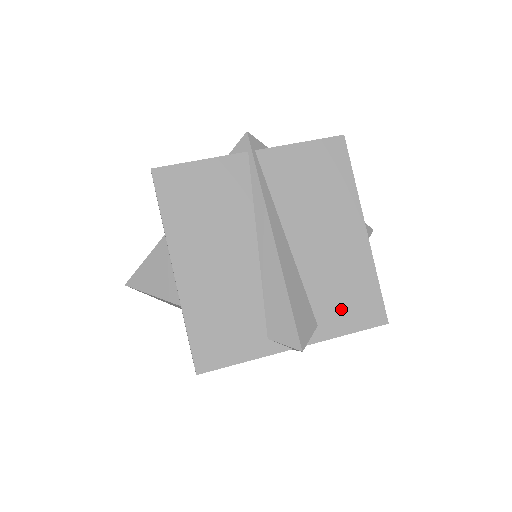
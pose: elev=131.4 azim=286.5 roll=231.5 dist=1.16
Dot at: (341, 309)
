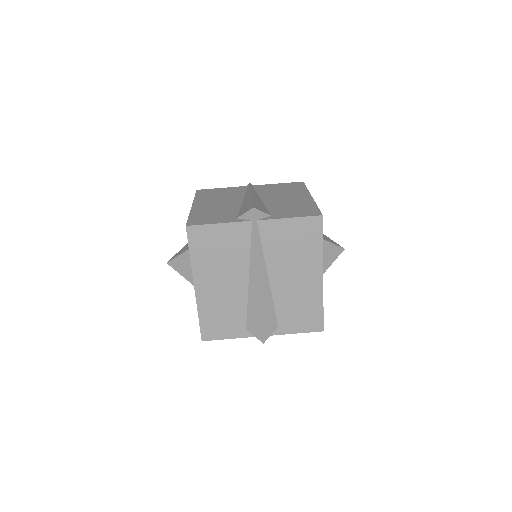
Dot at: (295, 320)
